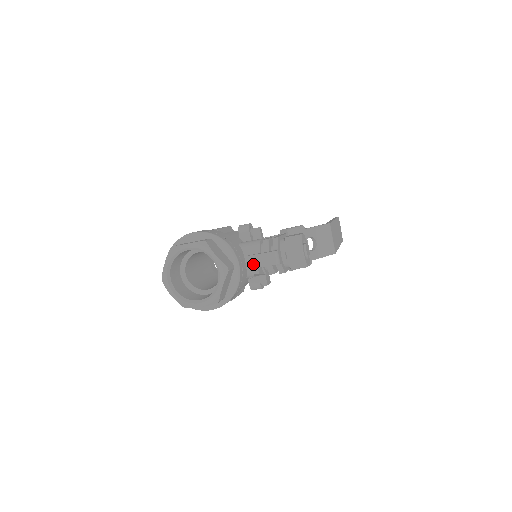
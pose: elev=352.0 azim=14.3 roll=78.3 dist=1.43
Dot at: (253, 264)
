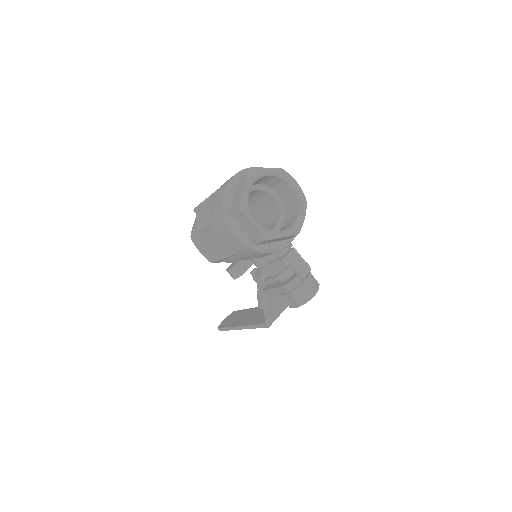
Dot at: (291, 256)
